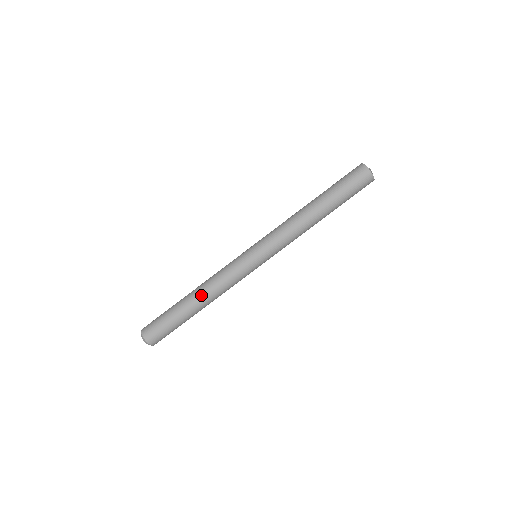
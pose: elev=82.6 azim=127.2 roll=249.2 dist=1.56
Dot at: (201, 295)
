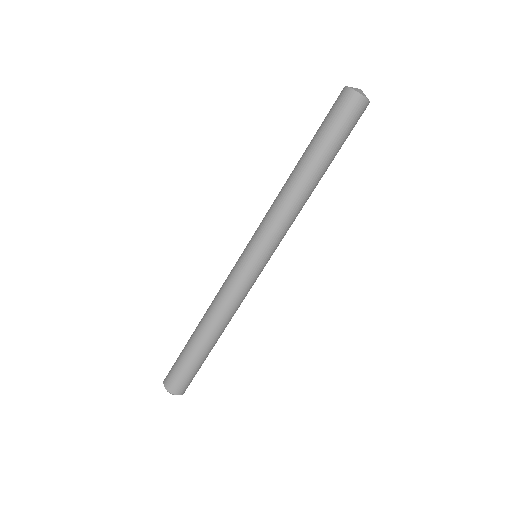
Dot at: (211, 326)
